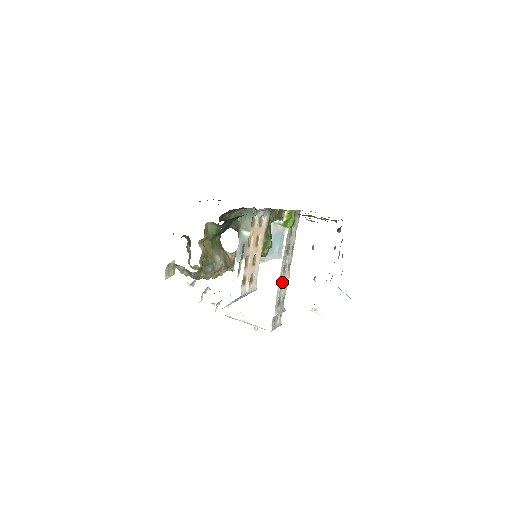
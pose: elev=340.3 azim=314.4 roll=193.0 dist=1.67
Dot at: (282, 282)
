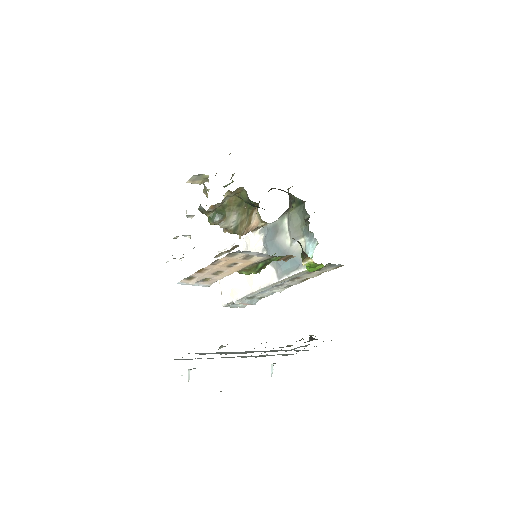
Dot at: occluded
